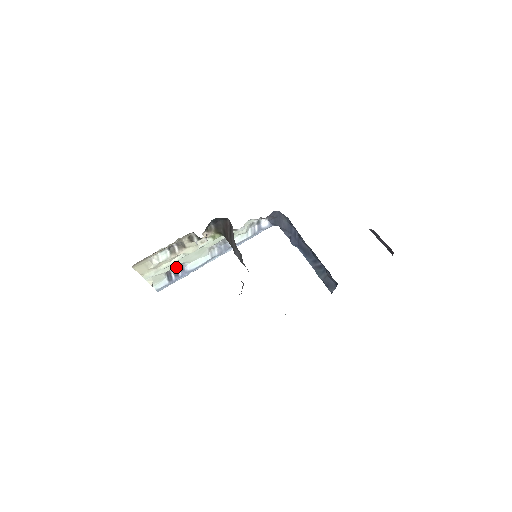
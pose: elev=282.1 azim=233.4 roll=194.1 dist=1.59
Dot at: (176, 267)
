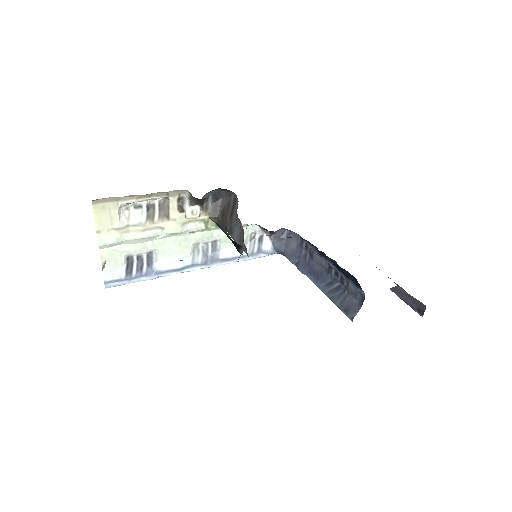
Dot at: (143, 255)
